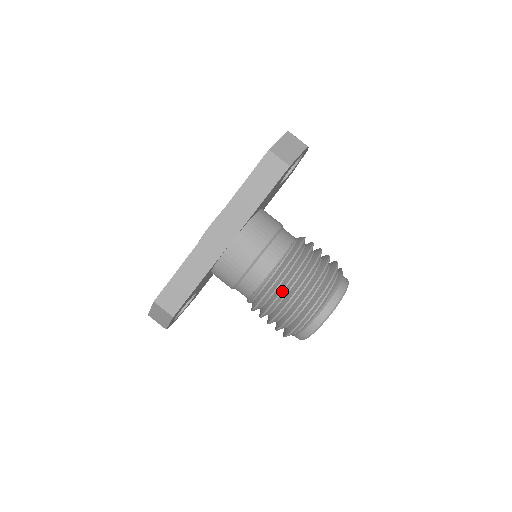
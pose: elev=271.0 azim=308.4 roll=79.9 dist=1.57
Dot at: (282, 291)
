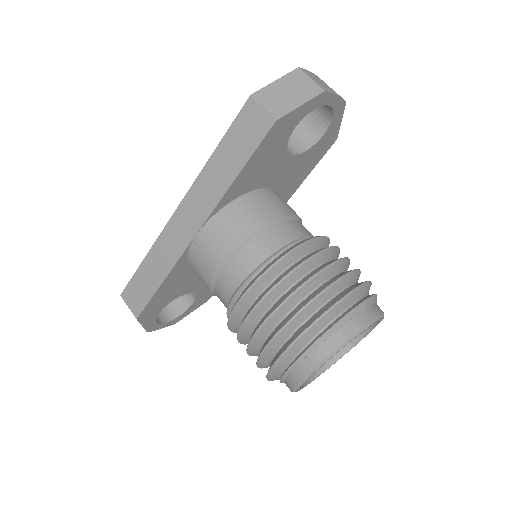
Dot at: (250, 313)
